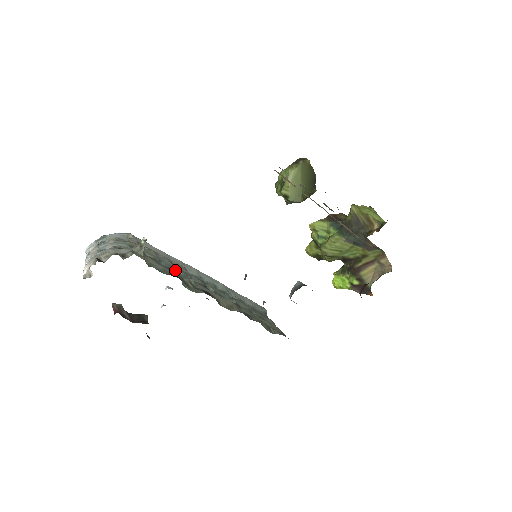
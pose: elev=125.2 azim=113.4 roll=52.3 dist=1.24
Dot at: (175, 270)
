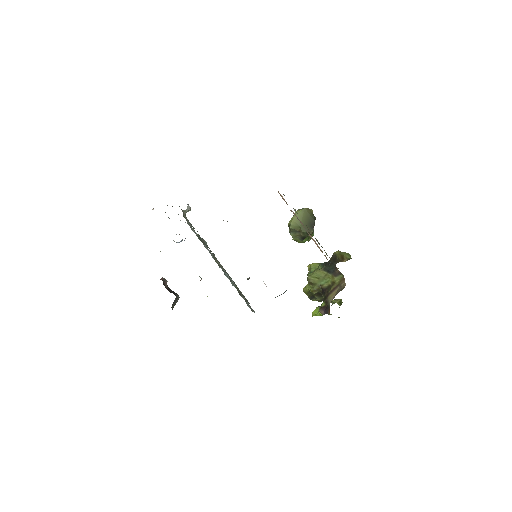
Dot at: occluded
